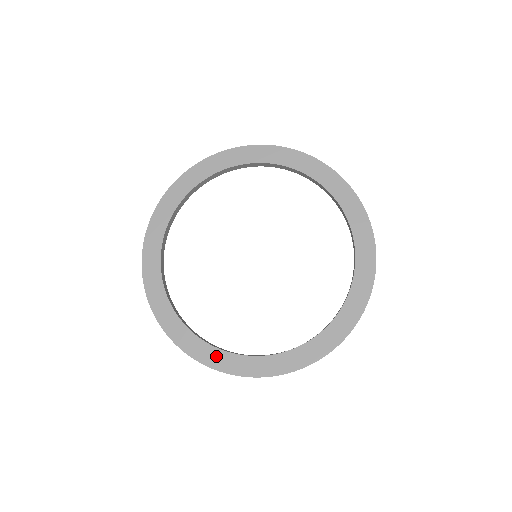
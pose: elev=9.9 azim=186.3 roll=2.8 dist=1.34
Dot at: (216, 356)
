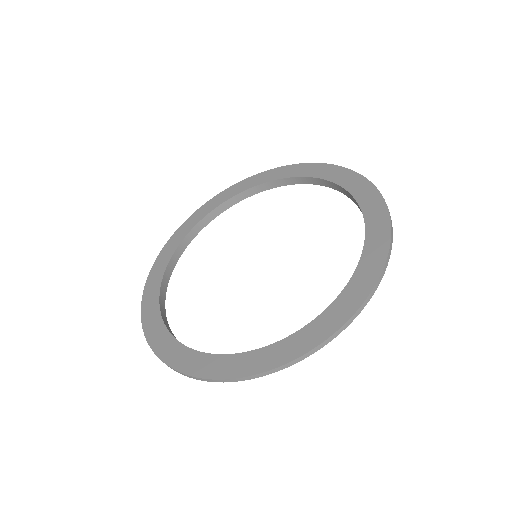
Dot at: (191, 359)
